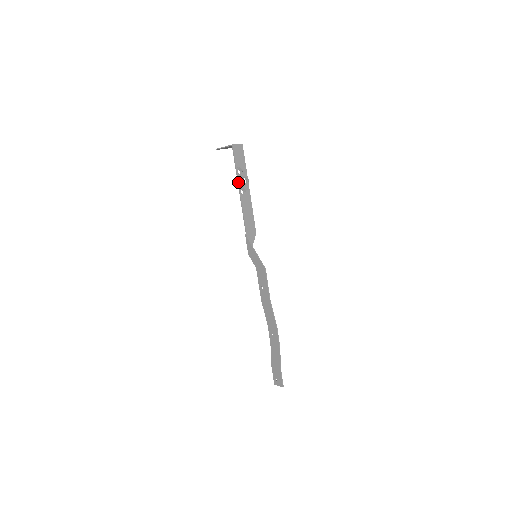
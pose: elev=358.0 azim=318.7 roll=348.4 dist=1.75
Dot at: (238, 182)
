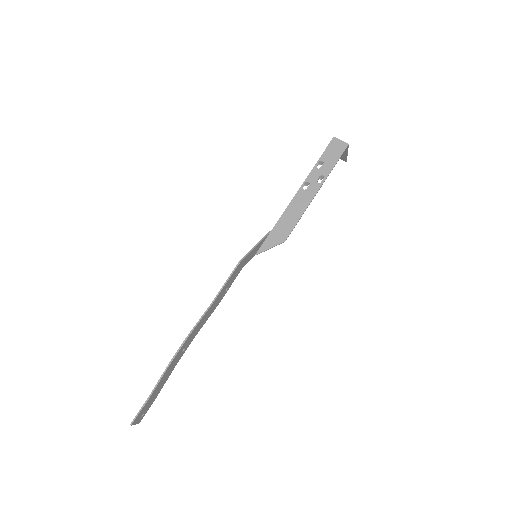
Dot at: (309, 174)
